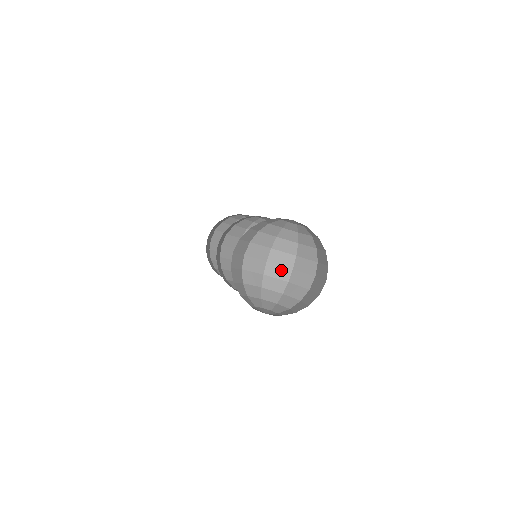
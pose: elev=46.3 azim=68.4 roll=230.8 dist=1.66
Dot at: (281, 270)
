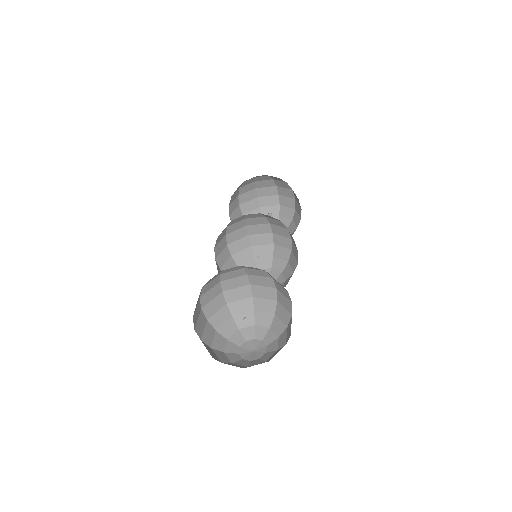
Dot at: (266, 291)
